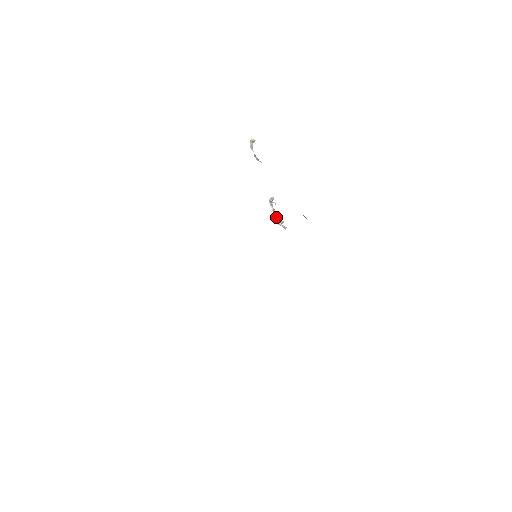
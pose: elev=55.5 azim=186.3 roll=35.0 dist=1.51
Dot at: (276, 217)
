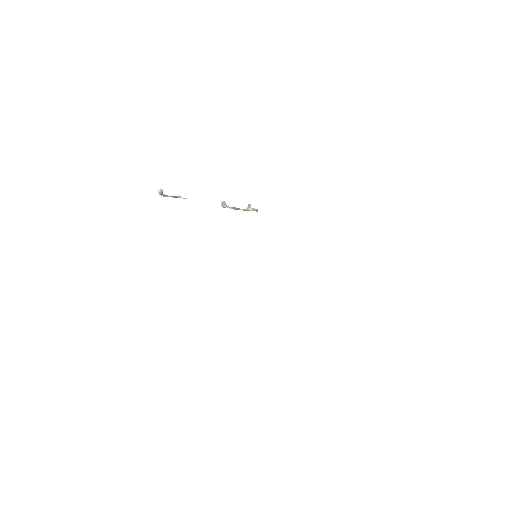
Dot at: (241, 209)
